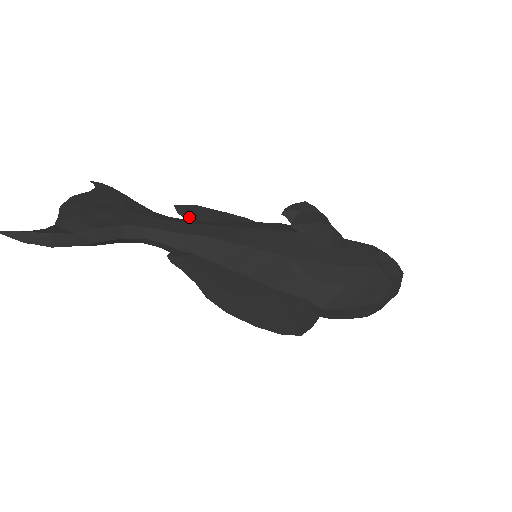
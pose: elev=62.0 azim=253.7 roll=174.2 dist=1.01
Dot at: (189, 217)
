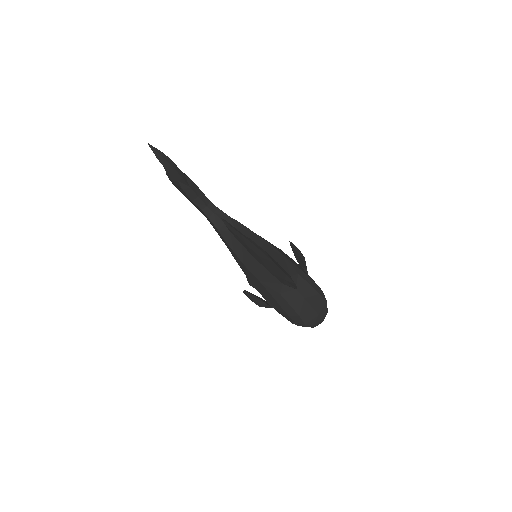
Dot at: occluded
